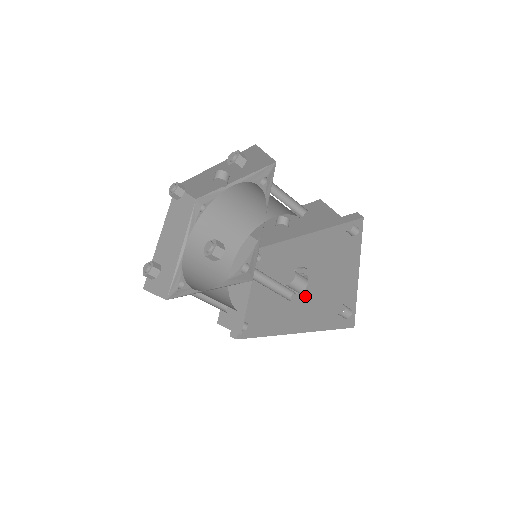
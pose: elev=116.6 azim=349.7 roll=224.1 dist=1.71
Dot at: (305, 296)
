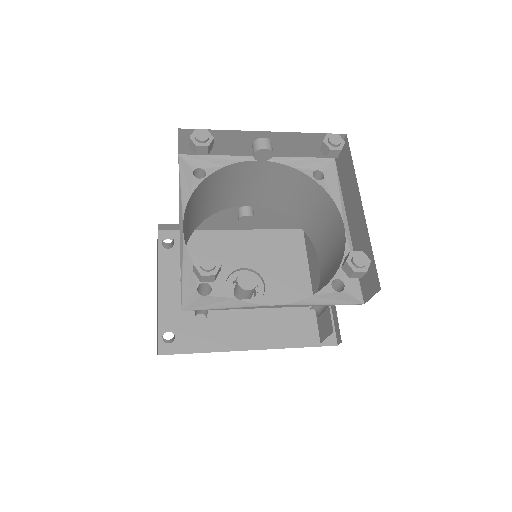
Dot at: occluded
